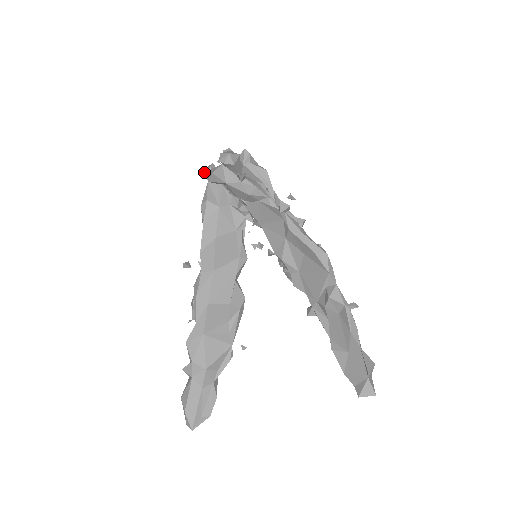
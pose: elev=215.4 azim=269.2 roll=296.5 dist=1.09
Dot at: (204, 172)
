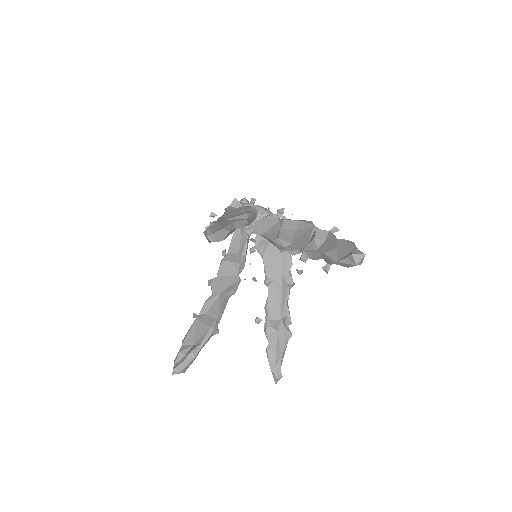
Dot at: occluded
